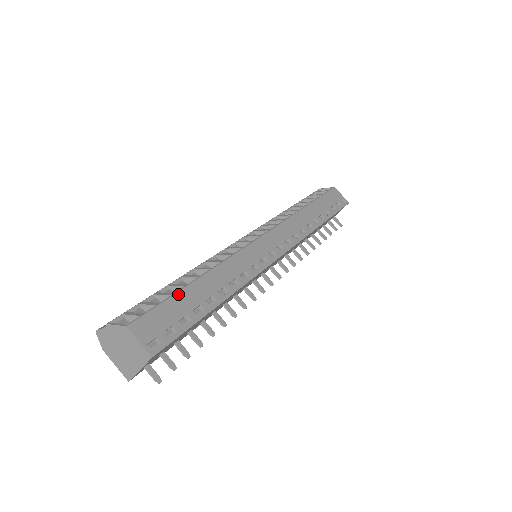
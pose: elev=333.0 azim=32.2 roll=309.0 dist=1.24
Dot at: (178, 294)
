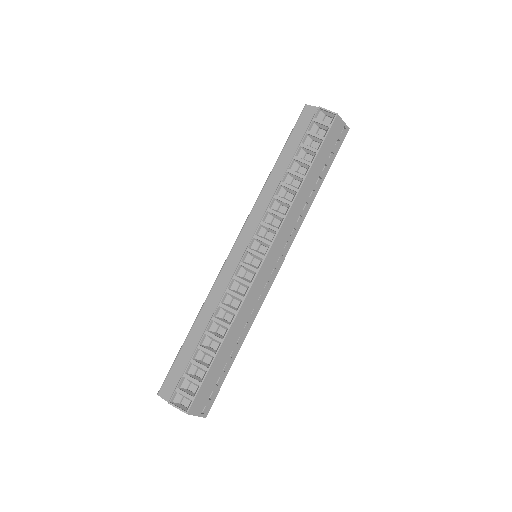
Dot at: (211, 368)
